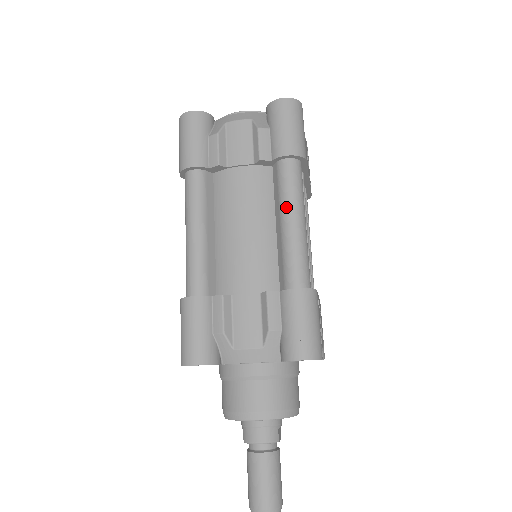
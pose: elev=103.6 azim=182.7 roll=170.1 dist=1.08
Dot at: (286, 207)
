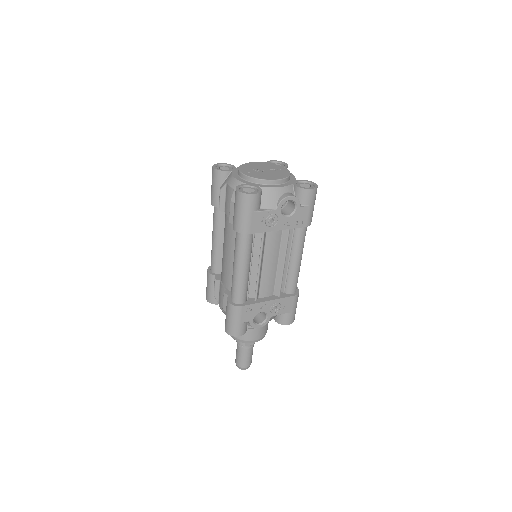
Dot at: (234, 257)
